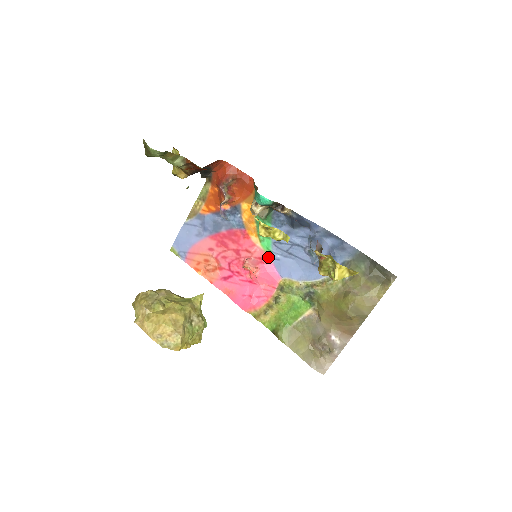
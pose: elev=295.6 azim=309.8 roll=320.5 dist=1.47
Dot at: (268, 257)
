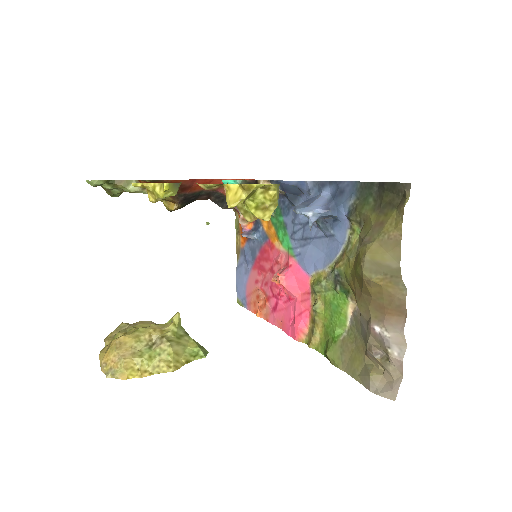
Dot at: (291, 257)
